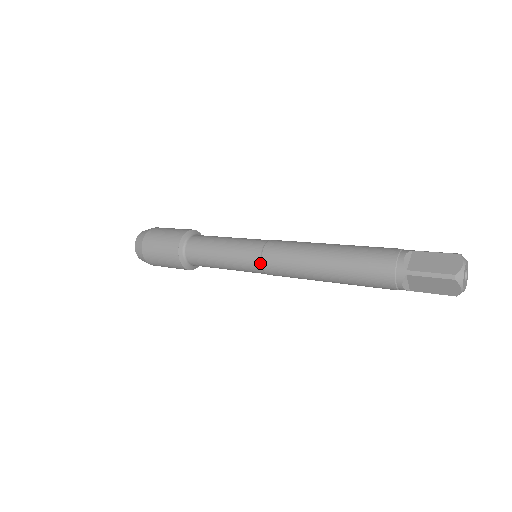
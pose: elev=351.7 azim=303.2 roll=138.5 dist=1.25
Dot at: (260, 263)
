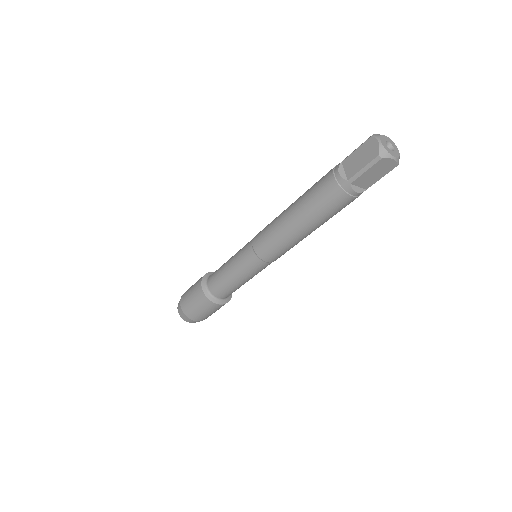
Dot at: (252, 240)
